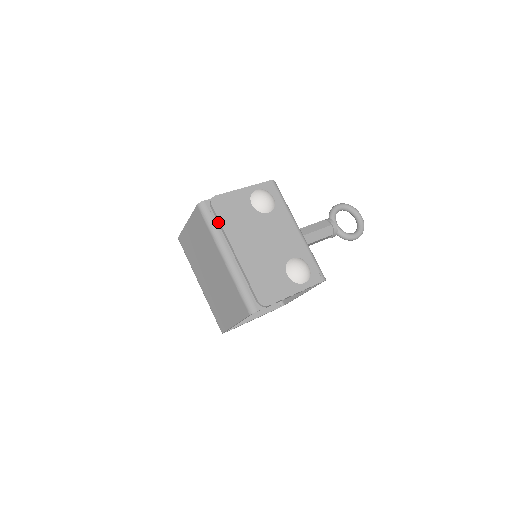
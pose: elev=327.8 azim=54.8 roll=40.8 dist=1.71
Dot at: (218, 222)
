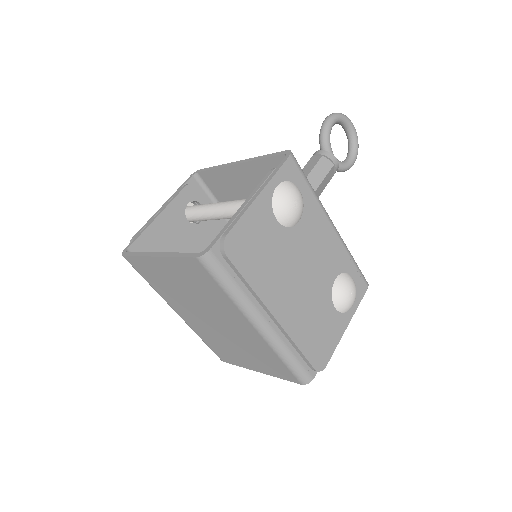
Dot at: (241, 279)
